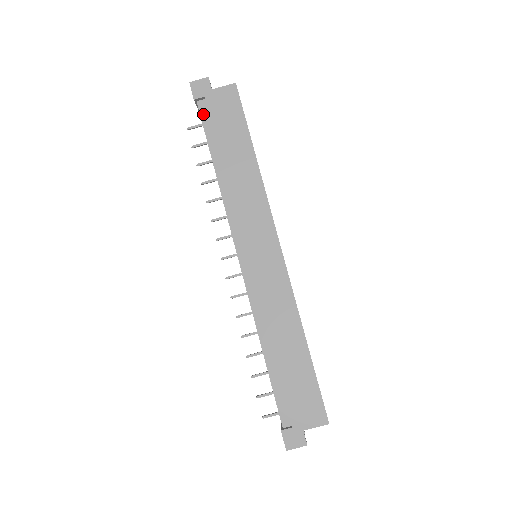
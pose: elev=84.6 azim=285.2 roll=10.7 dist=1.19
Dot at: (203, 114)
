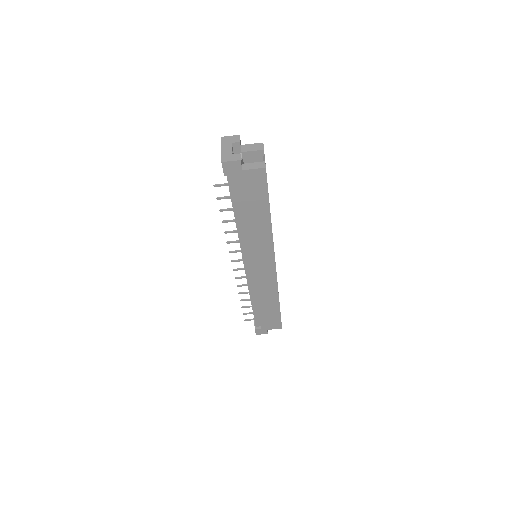
Dot at: (231, 183)
